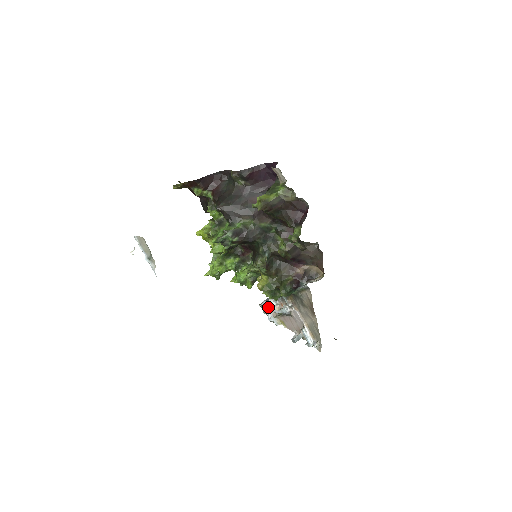
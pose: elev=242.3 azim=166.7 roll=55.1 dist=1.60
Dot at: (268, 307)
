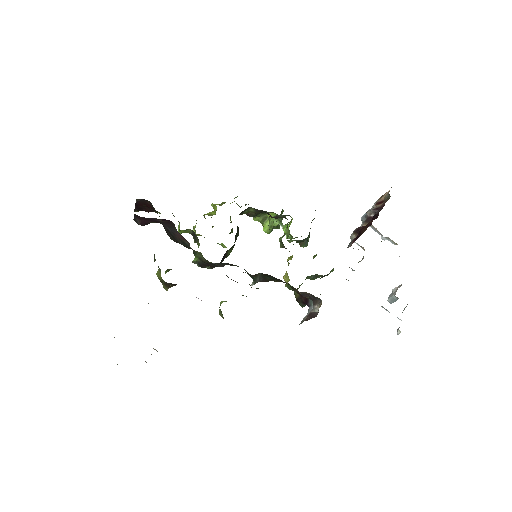
Dot at: (370, 226)
